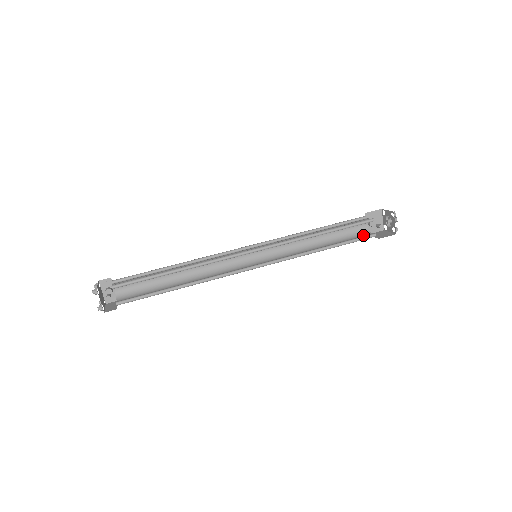
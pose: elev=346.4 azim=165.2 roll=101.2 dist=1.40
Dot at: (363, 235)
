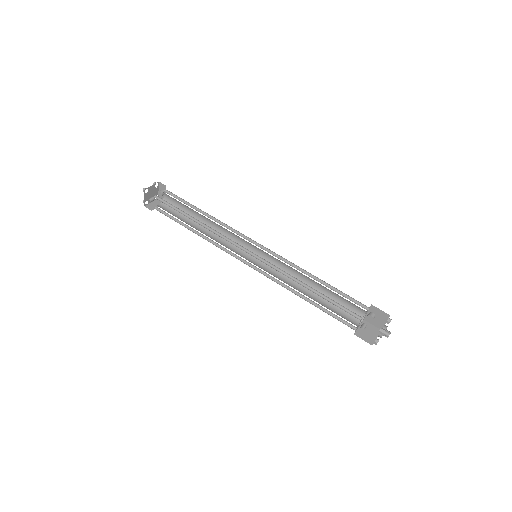
Dot at: (352, 318)
